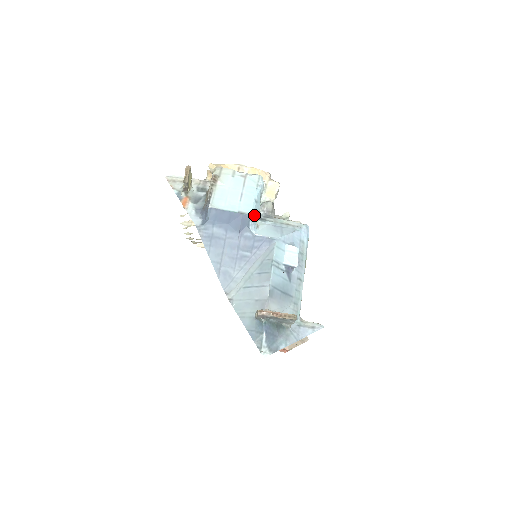
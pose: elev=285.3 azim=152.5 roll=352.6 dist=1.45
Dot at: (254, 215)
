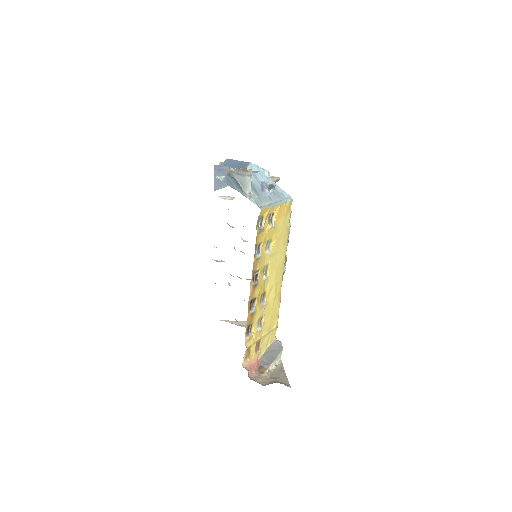
Dot at: (253, 167)
